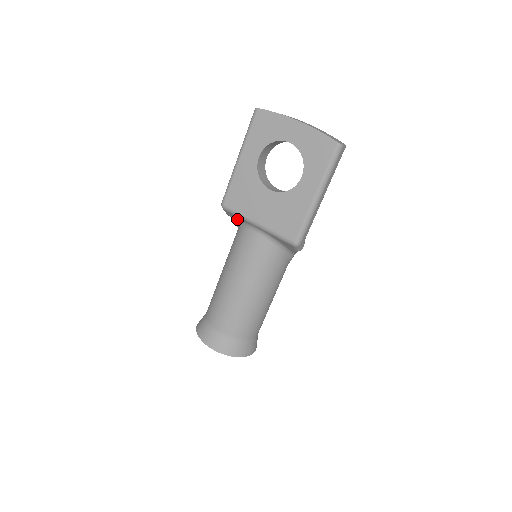
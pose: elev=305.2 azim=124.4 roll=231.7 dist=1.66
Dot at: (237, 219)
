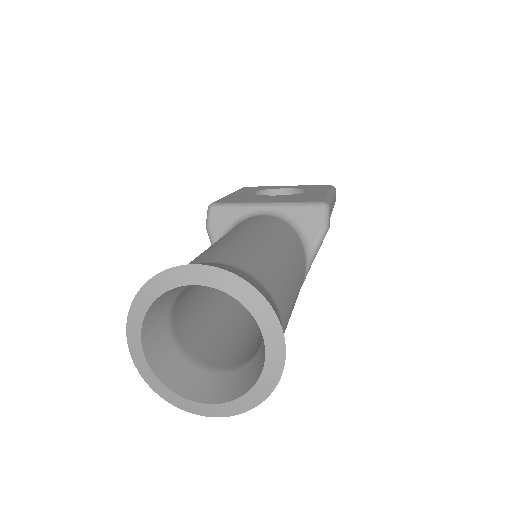
Dot at: (227, 223)
